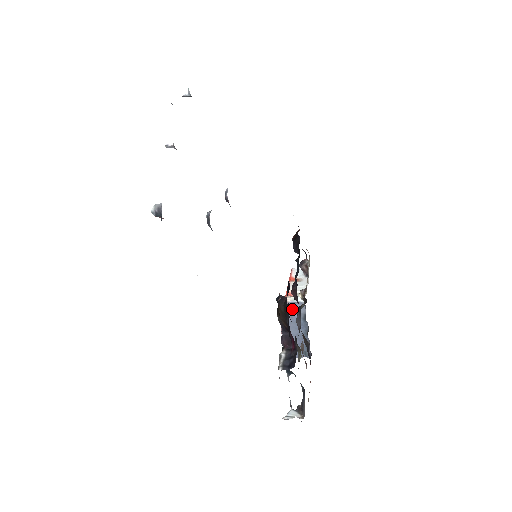
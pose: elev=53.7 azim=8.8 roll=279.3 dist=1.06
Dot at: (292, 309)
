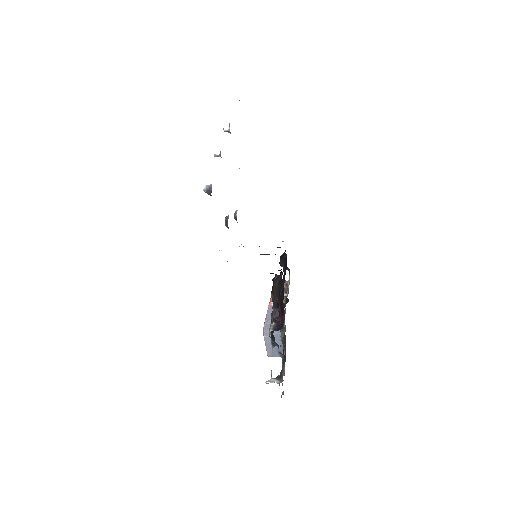
Dot at: occluded
